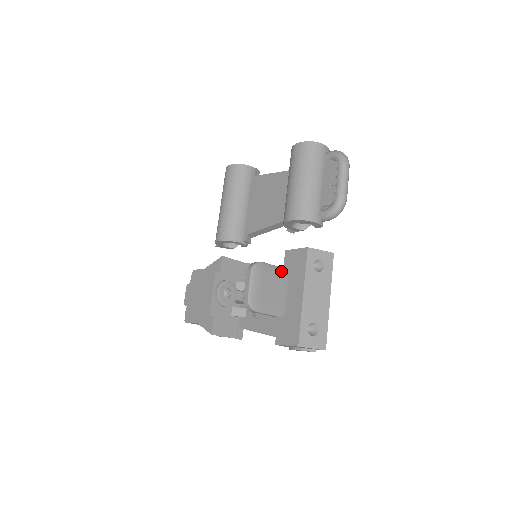
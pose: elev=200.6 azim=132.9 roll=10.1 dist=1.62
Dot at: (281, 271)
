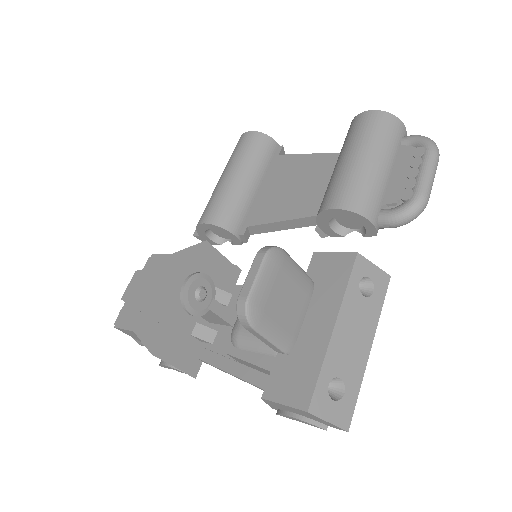
Dot at: (305, 277)
